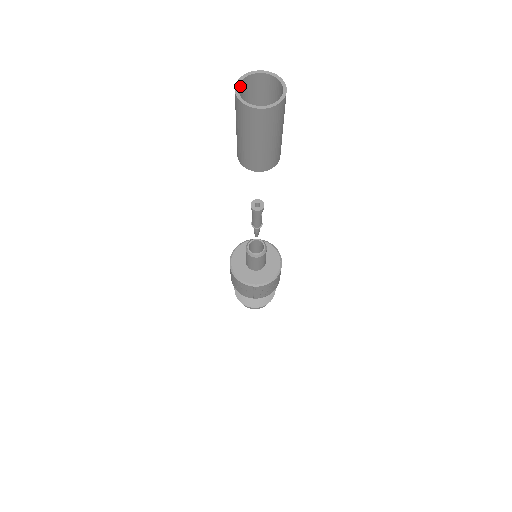
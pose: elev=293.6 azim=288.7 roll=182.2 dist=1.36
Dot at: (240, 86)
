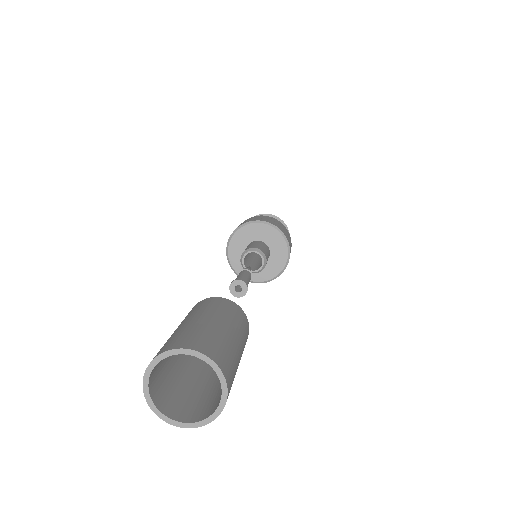
Dot at: (171, 352)
